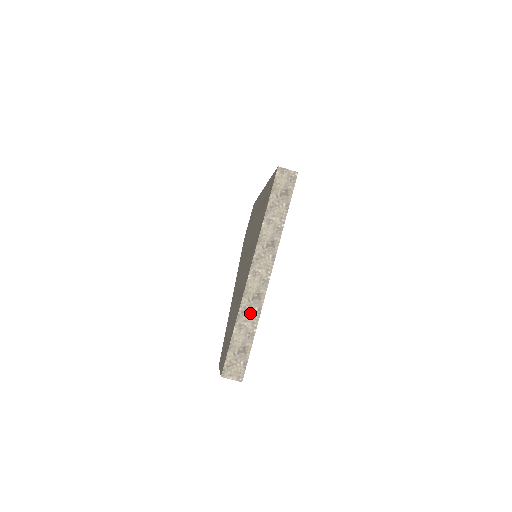
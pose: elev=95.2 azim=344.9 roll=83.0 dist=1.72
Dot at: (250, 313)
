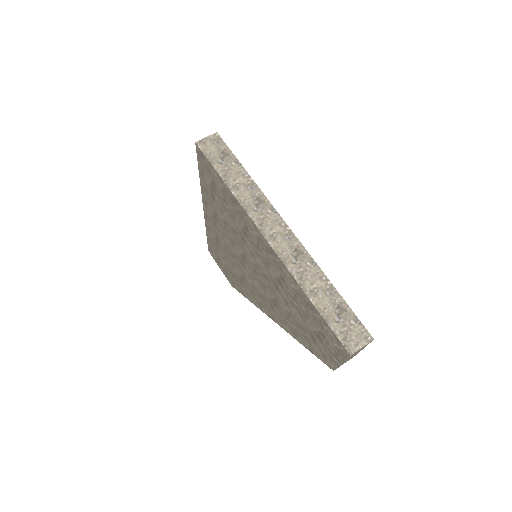
Dot at: (308, 273)
